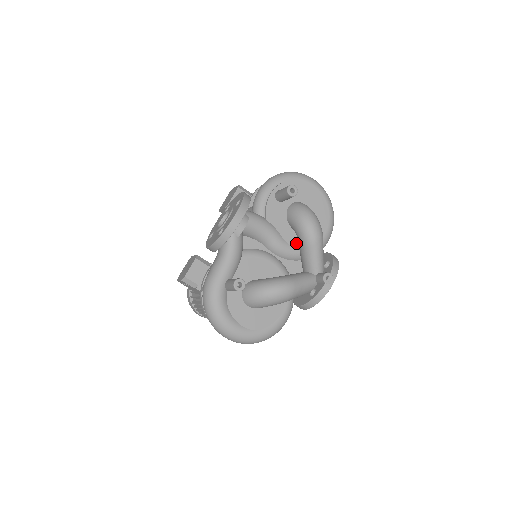
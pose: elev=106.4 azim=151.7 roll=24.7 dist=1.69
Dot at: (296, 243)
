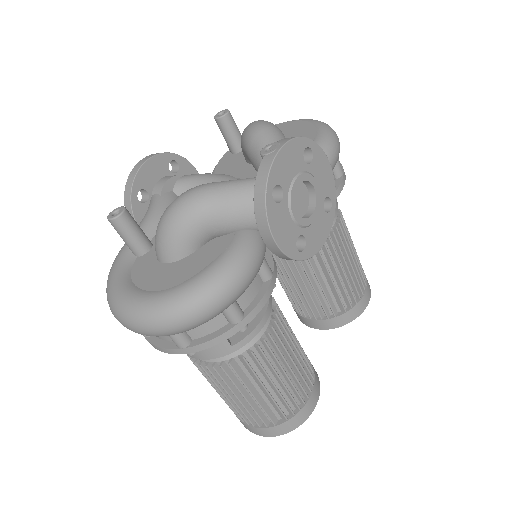
Dot at: occluded
